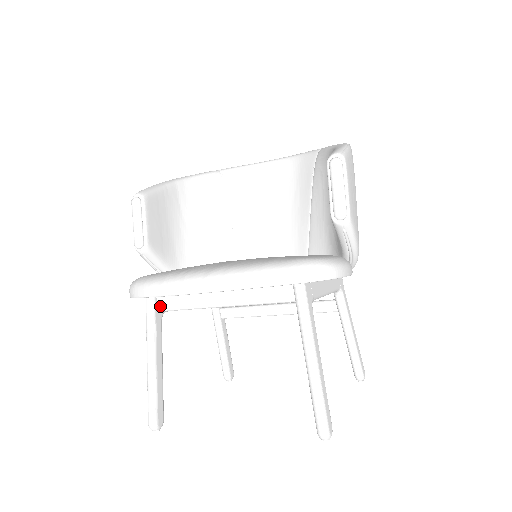
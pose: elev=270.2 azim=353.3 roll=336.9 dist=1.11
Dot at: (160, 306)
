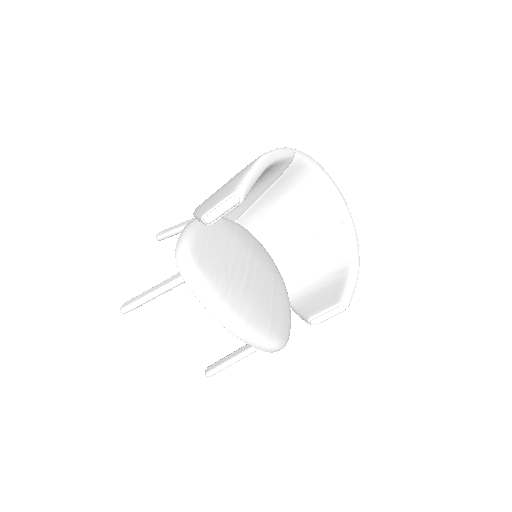
Dot at: occluded
